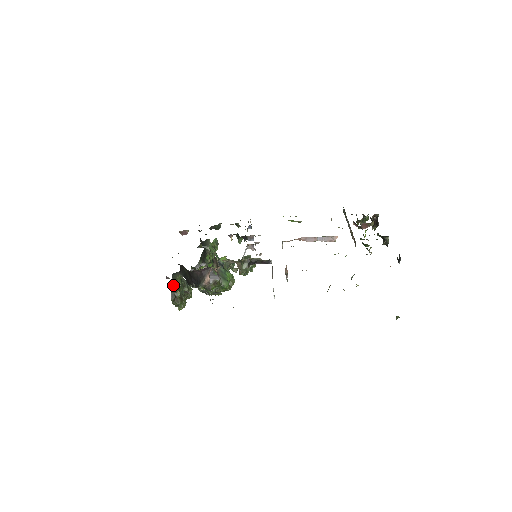
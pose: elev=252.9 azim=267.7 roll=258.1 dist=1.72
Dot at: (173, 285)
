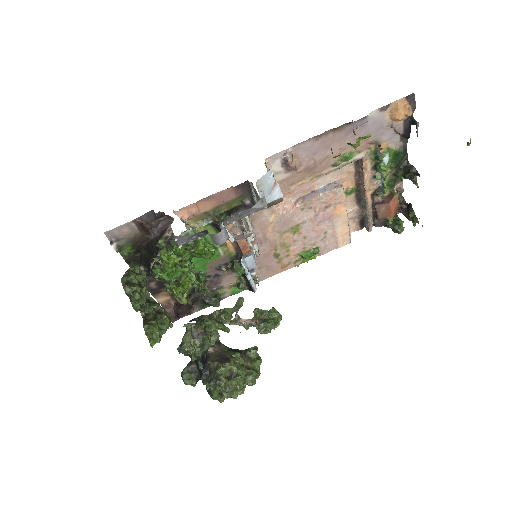
Dot at: occluded
